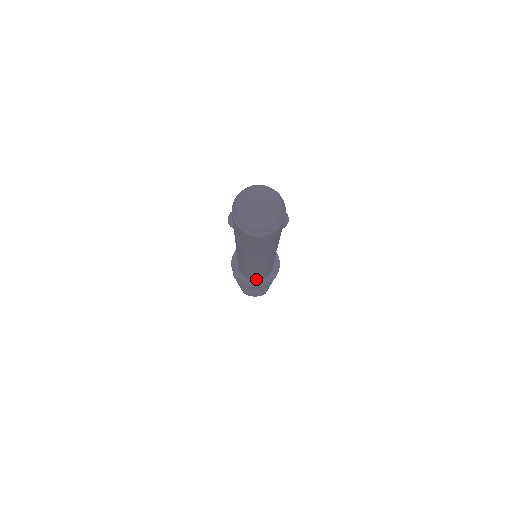
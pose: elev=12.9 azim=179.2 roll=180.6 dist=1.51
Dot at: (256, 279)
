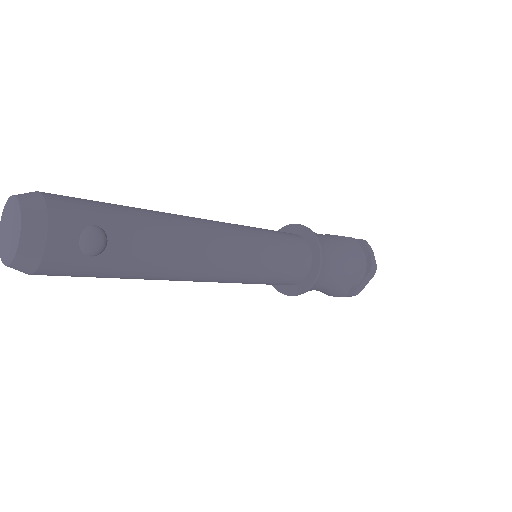
Dot at: occluded
